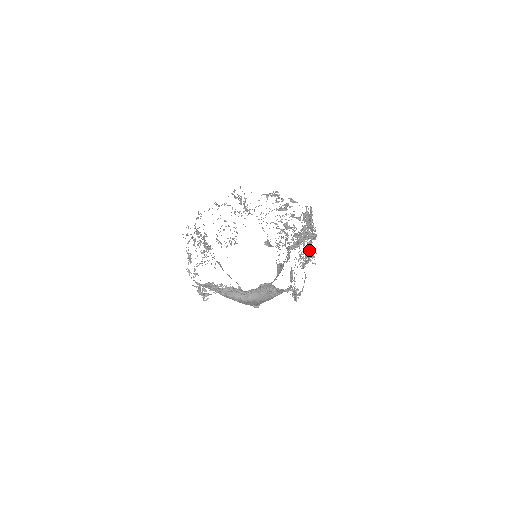
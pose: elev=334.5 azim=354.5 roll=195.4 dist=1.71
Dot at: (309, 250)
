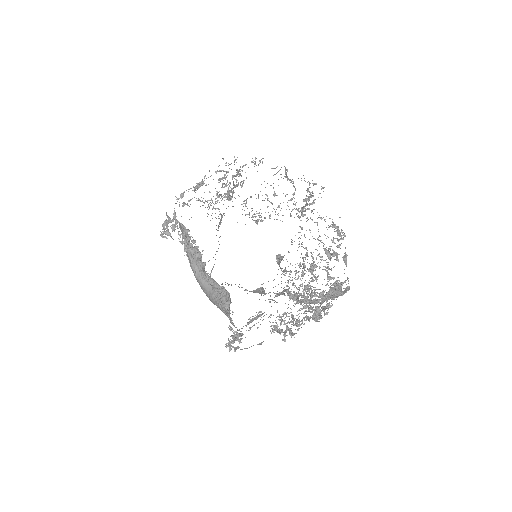
Dot at: (297, 323)
